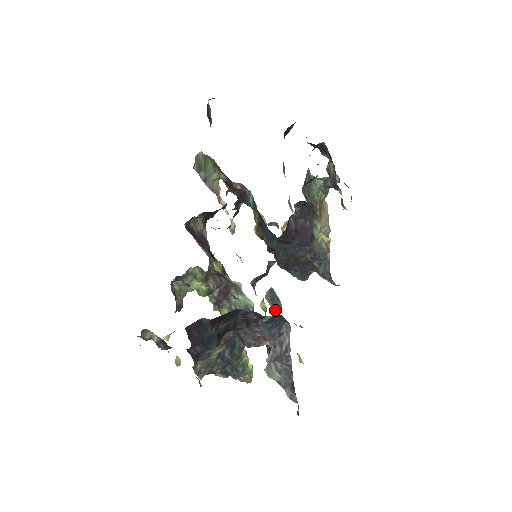
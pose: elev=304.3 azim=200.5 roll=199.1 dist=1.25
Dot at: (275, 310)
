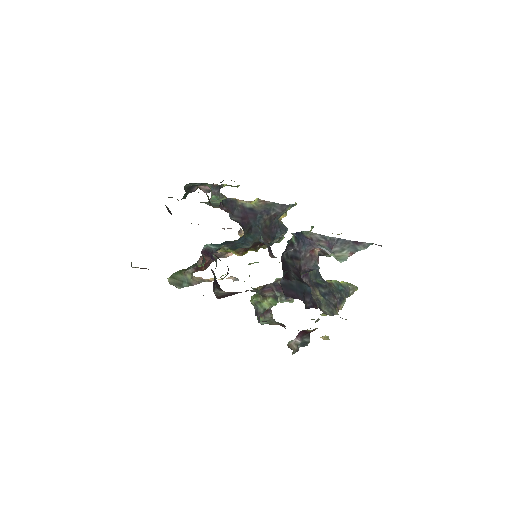
Dot at: occluded
